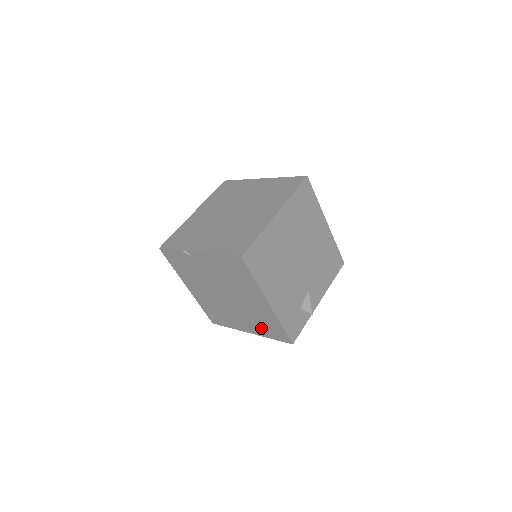
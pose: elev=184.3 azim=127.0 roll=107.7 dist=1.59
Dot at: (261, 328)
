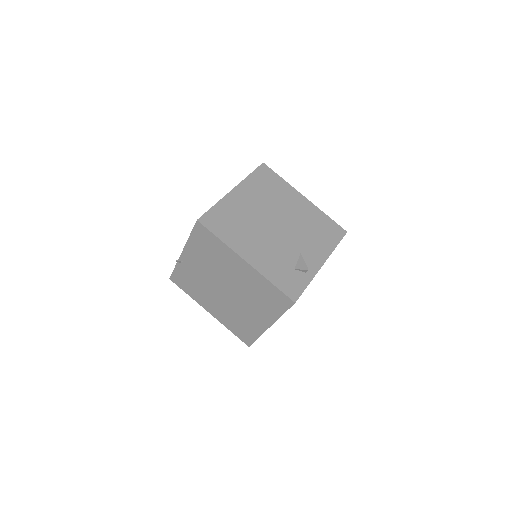
Dot at: (268, 307)
